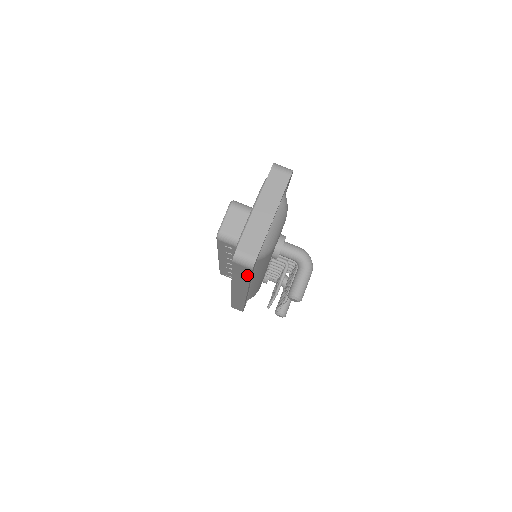
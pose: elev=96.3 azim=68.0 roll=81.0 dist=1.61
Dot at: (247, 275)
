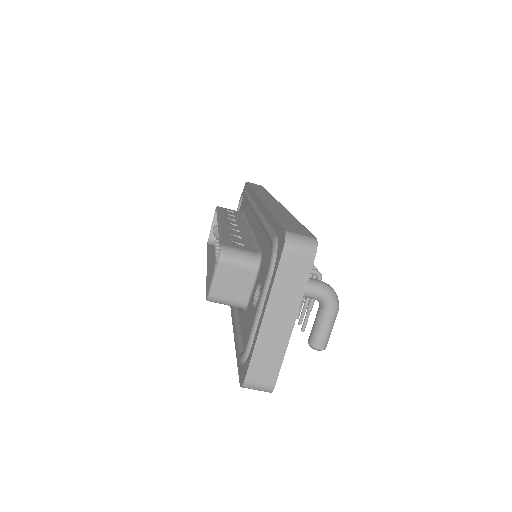
Dot at: occluded
